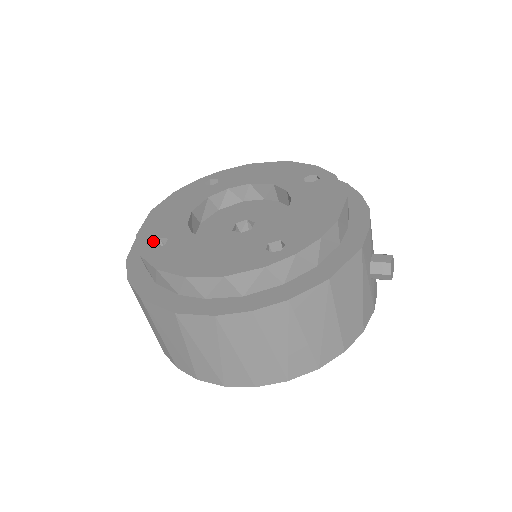
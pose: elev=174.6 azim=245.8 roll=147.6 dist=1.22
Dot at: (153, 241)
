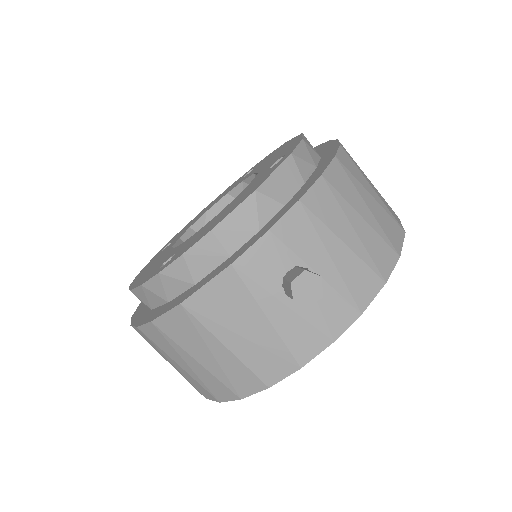
Dot at: (167, 245)
